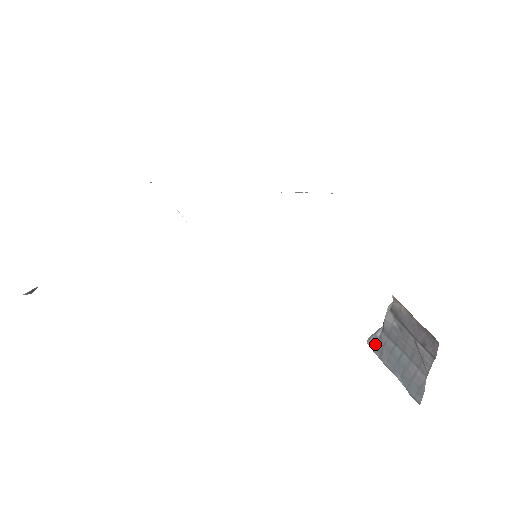
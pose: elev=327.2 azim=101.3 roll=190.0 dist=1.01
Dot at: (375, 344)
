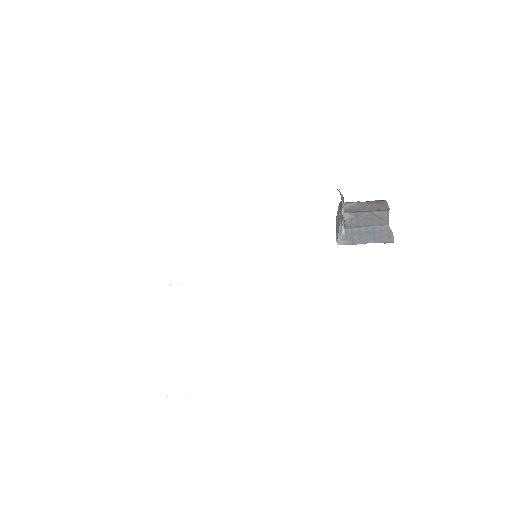
Dot at: (345, 240)
